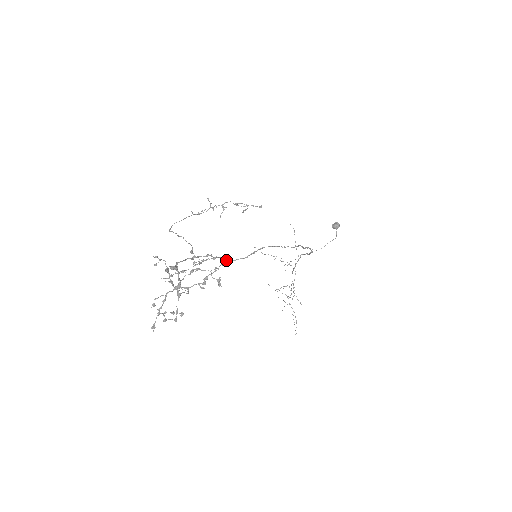
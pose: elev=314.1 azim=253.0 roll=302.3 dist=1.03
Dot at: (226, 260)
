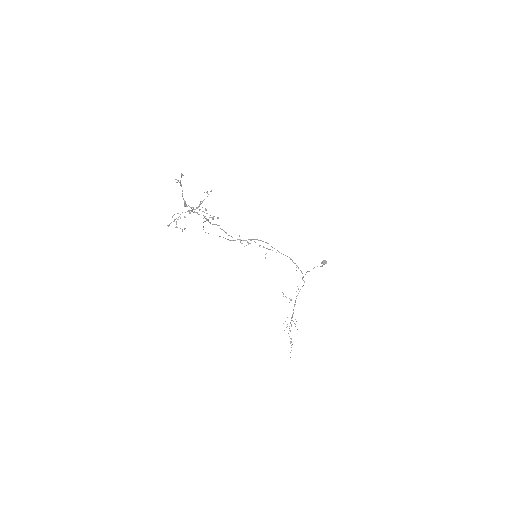
Dot at: (229, 235)
